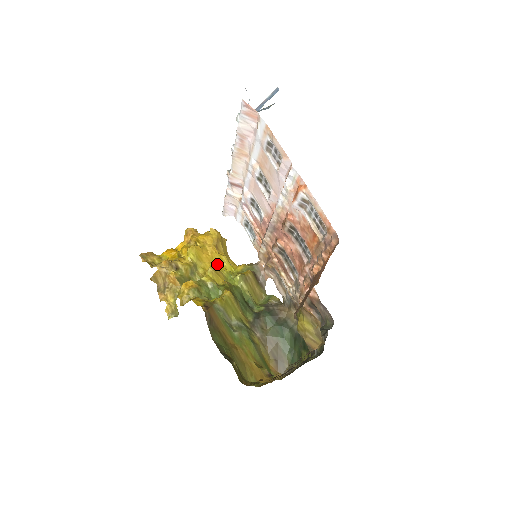
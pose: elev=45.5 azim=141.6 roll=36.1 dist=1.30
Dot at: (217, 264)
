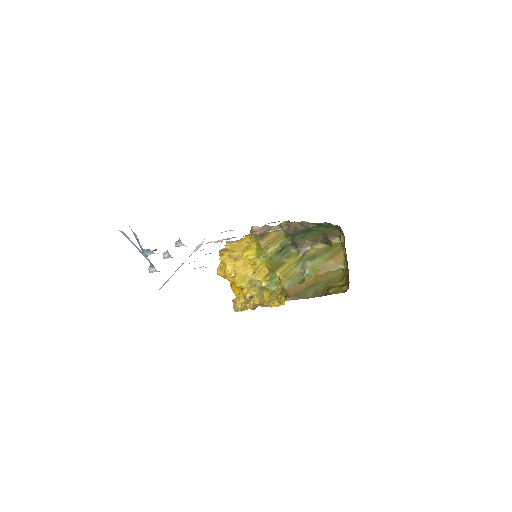
Dot at: (249, 263)
